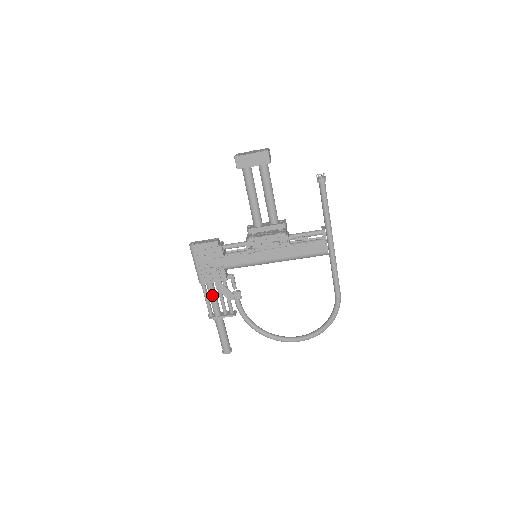
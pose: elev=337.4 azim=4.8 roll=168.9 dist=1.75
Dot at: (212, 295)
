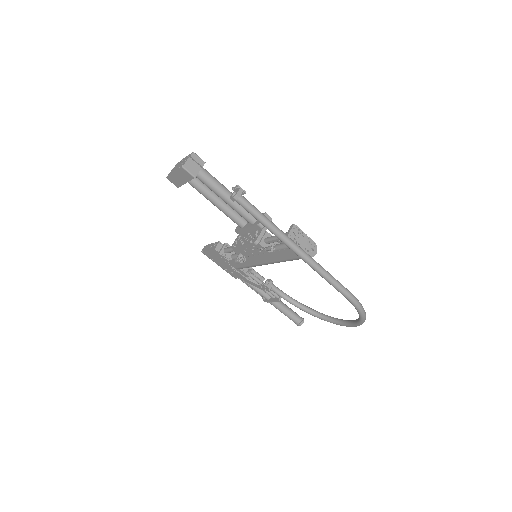
Dot at: (250, 286)
